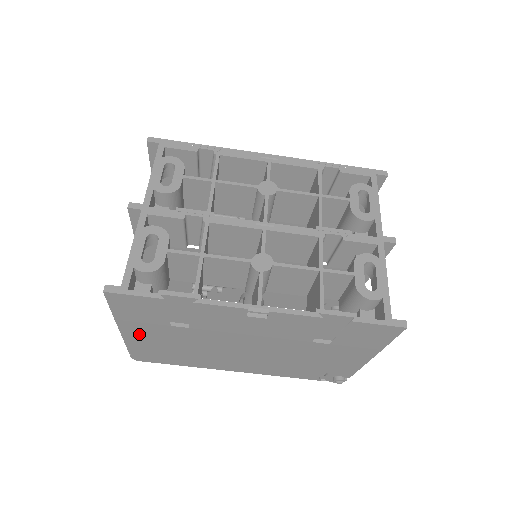
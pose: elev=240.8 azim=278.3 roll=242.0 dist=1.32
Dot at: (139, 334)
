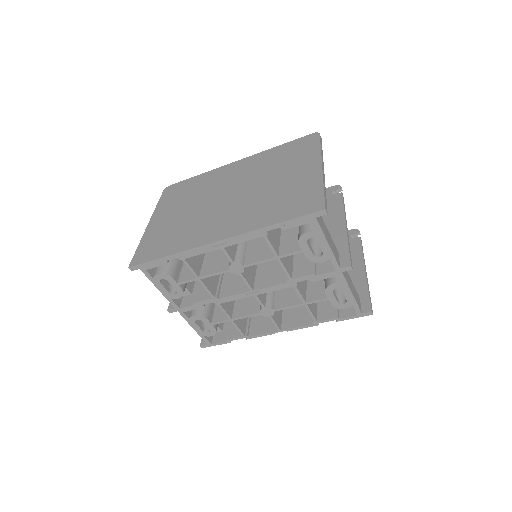
Dot at: occluded
